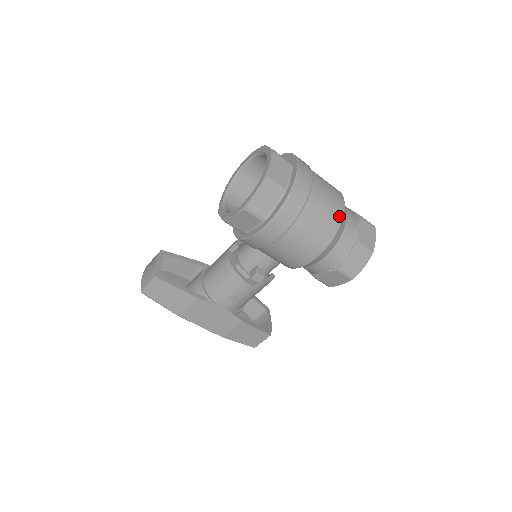
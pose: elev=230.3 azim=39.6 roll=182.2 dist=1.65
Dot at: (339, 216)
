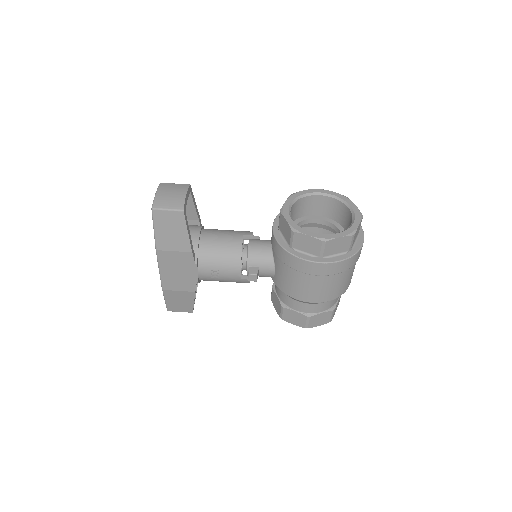
Dot at: (347, 287)
